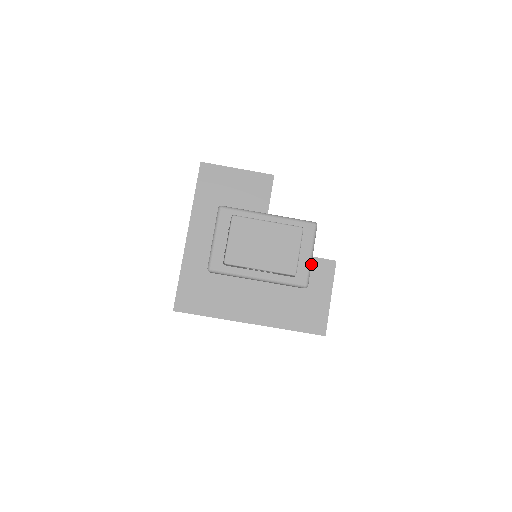
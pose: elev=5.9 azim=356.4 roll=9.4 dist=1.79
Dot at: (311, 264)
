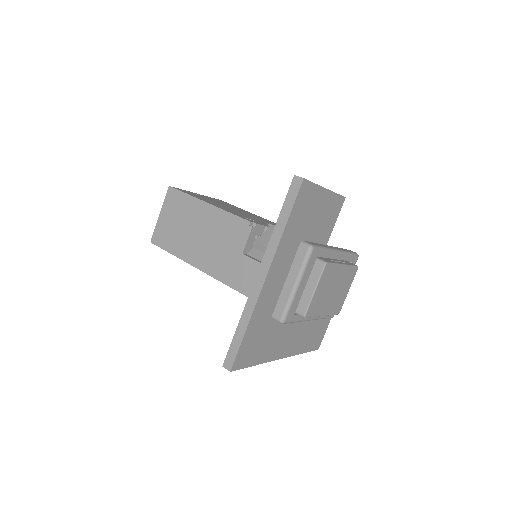
Dot at: occluded
